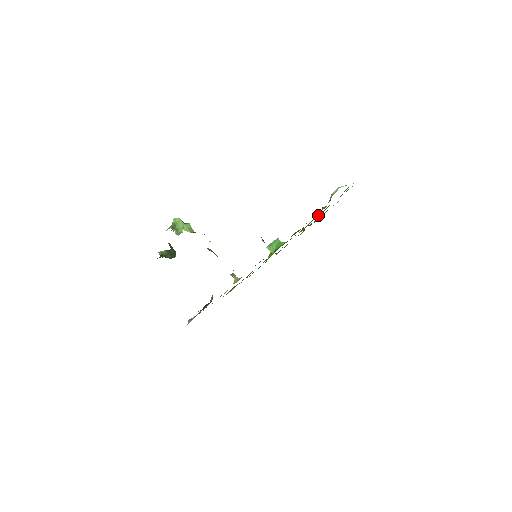
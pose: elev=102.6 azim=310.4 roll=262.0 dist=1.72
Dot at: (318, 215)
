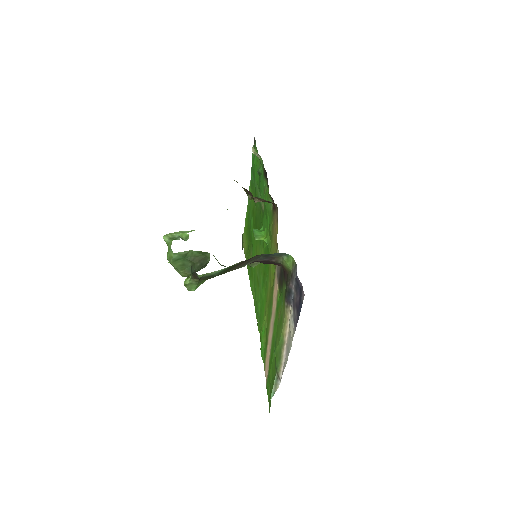
Dot at: (257, 193)
